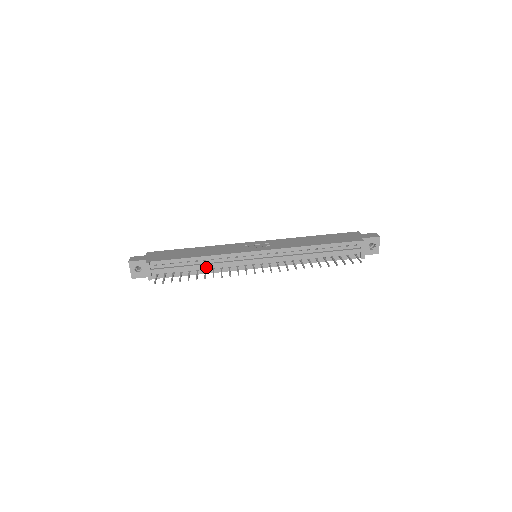
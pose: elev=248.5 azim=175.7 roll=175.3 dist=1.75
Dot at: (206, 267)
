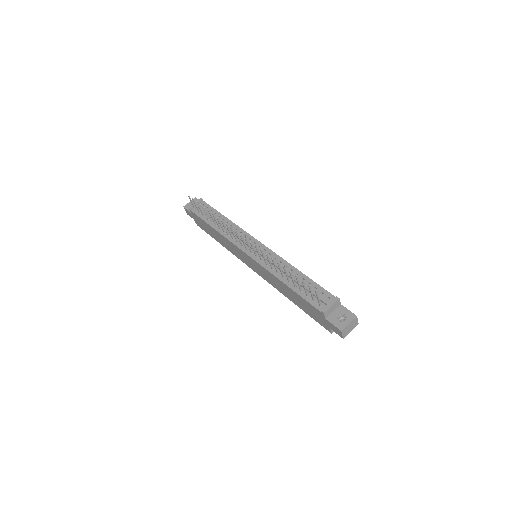
Dot at: (222, 225)
